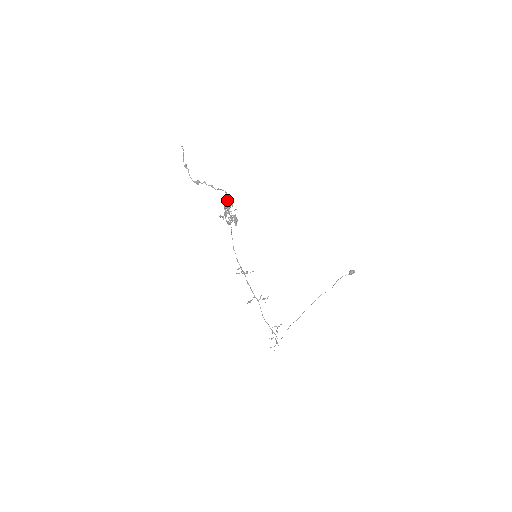
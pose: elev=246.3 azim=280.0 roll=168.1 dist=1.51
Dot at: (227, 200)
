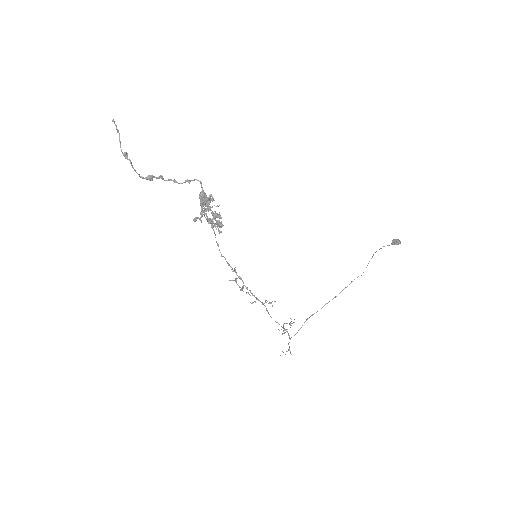
Dot at: (203, 195)
